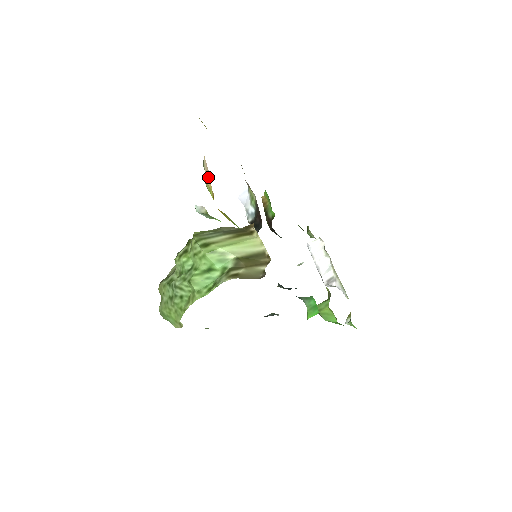
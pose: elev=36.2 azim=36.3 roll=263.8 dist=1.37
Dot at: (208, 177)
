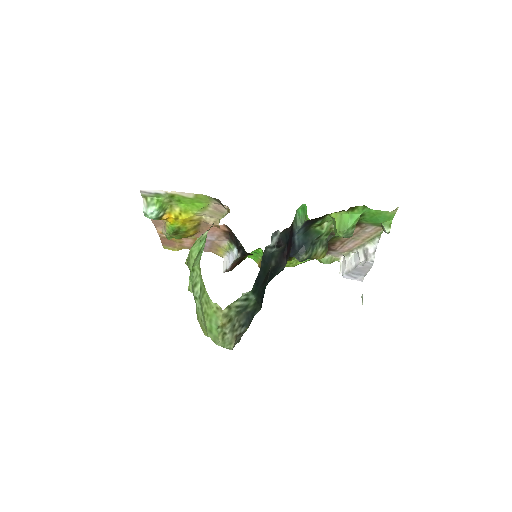
Dot at: (164, 227)
